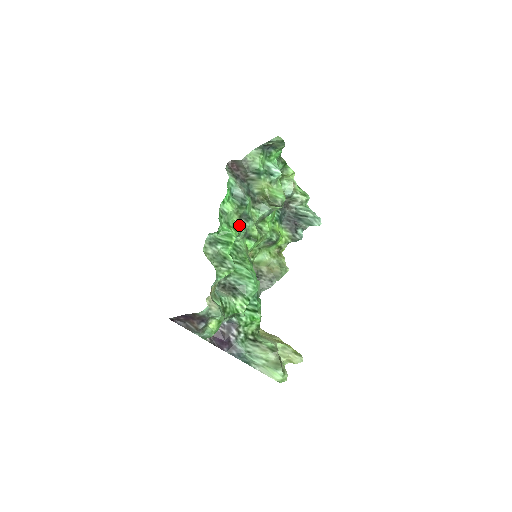
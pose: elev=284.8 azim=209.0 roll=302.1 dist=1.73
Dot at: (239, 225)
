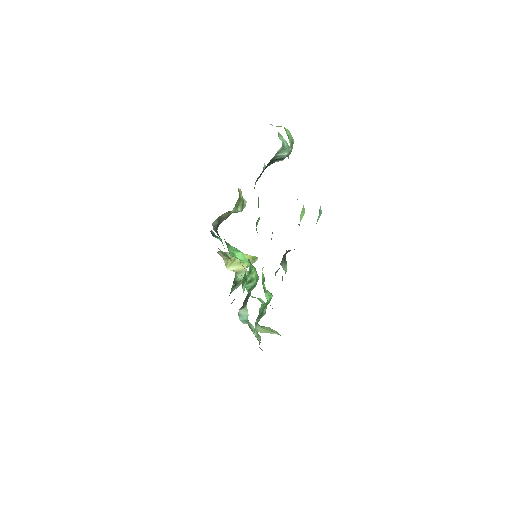
Dot at: (262, 268)
